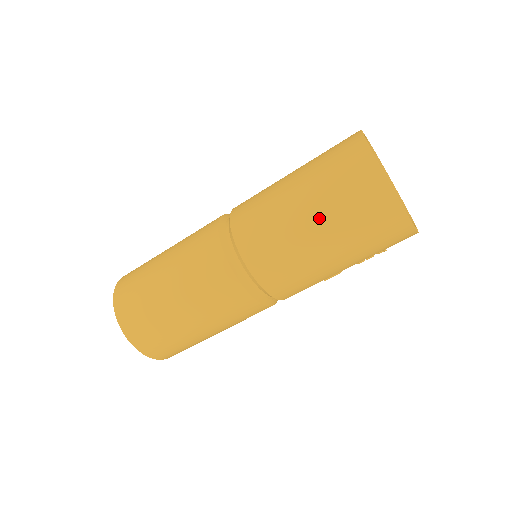
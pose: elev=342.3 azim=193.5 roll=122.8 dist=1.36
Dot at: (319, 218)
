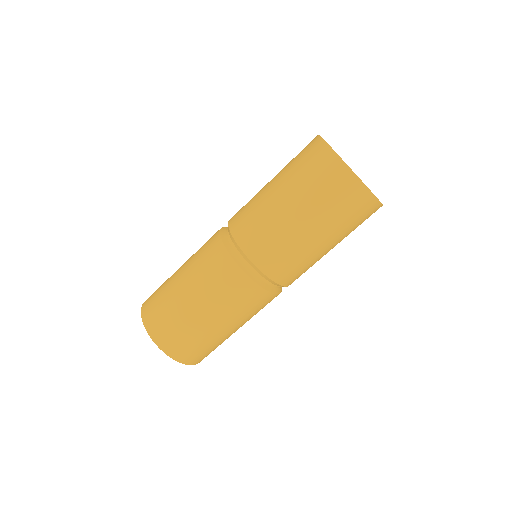
Dot at: (315, 222)
